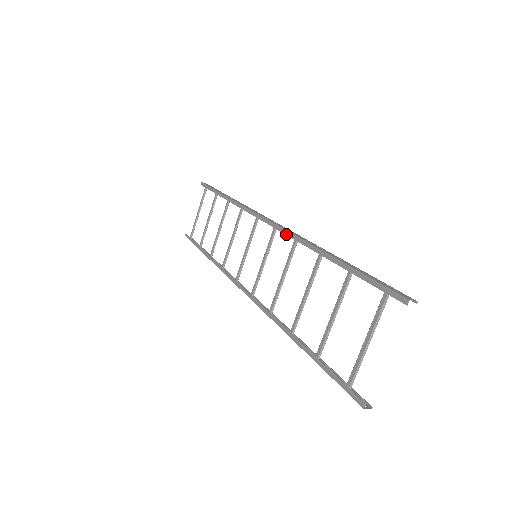
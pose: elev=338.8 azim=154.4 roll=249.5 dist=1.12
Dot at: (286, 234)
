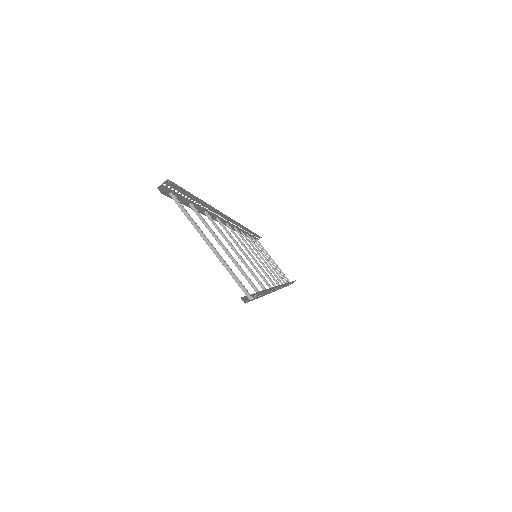
Dot at: occluded
